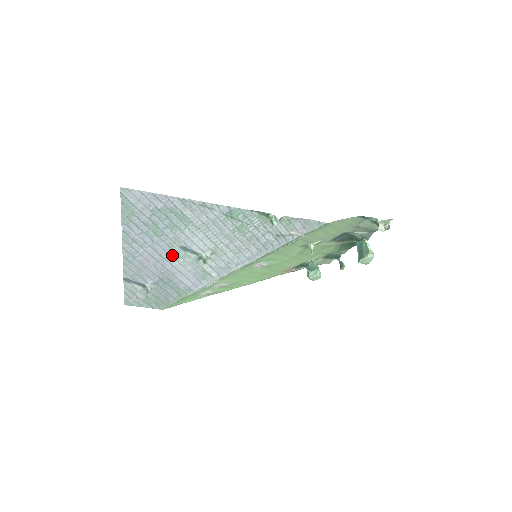
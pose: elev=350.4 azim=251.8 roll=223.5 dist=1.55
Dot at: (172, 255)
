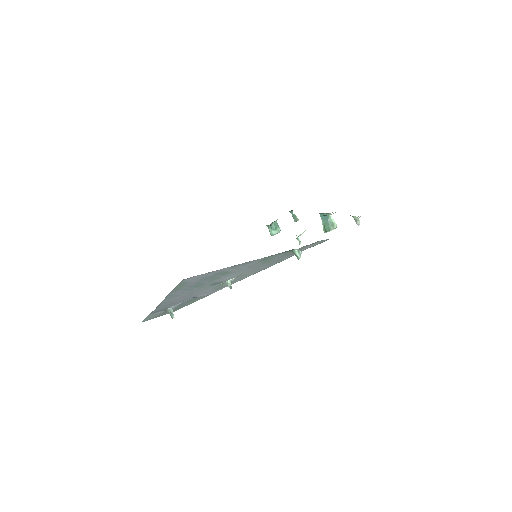
Dot at: (201, 290)
